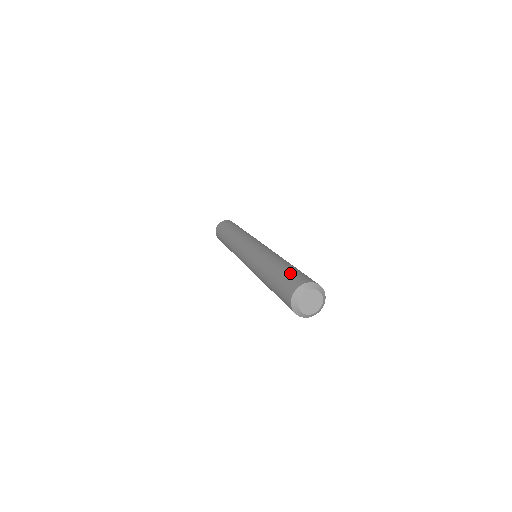
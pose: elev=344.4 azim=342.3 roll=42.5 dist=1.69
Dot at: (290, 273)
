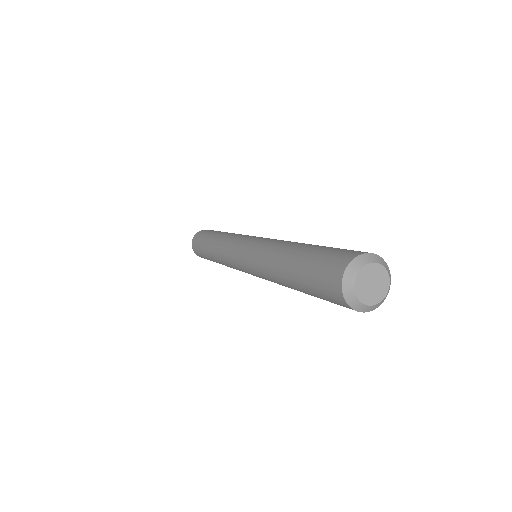
Dot at: (312, 268)
